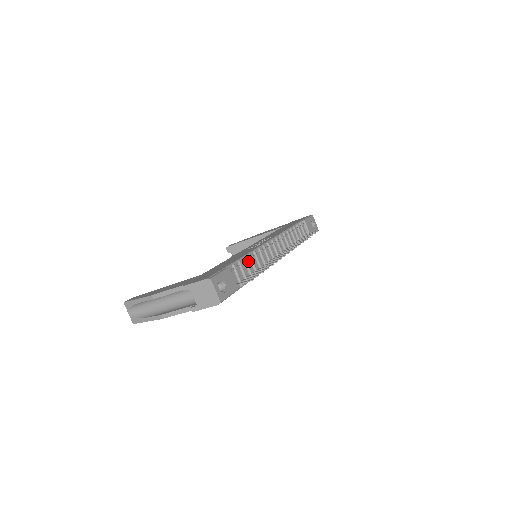
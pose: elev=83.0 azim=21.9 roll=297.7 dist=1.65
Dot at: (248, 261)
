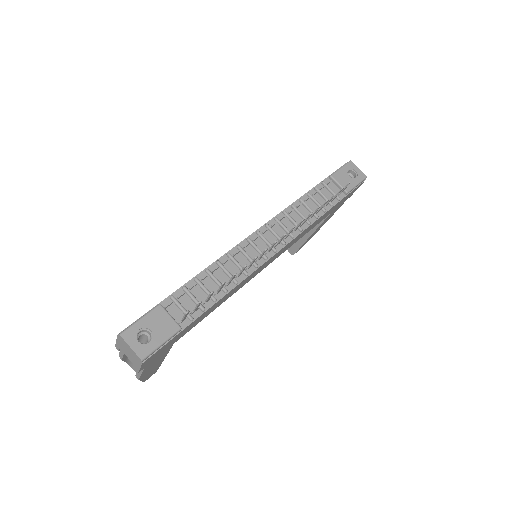
Dot at: (206, 279)
